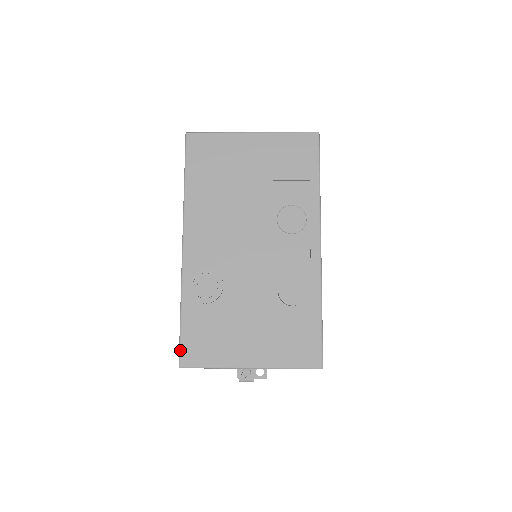
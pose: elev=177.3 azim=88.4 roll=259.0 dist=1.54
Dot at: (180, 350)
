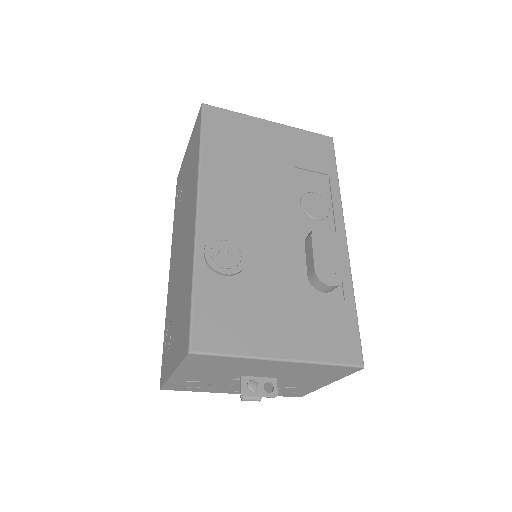
Dot at: (192, 329)
